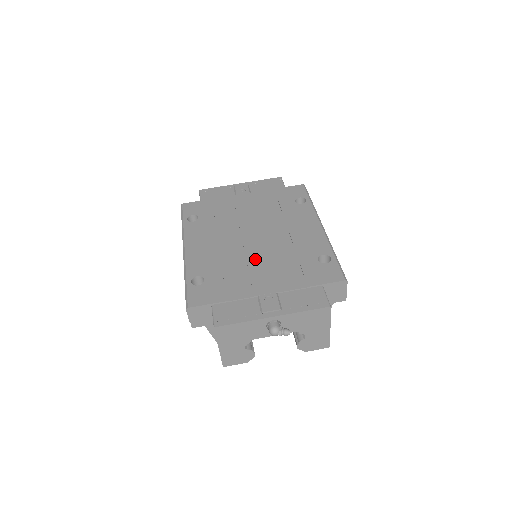
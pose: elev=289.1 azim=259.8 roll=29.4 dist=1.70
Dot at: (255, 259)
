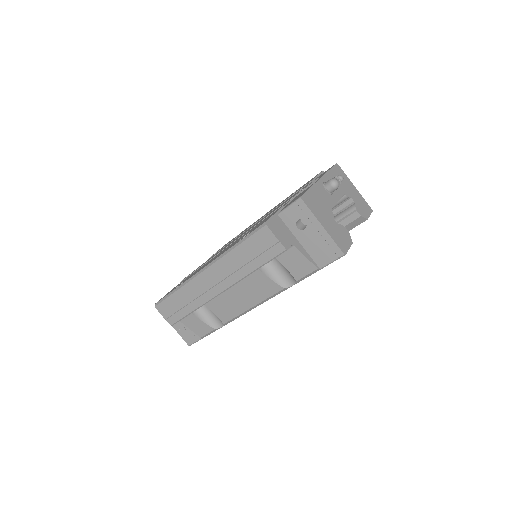
Dot at: occluded
